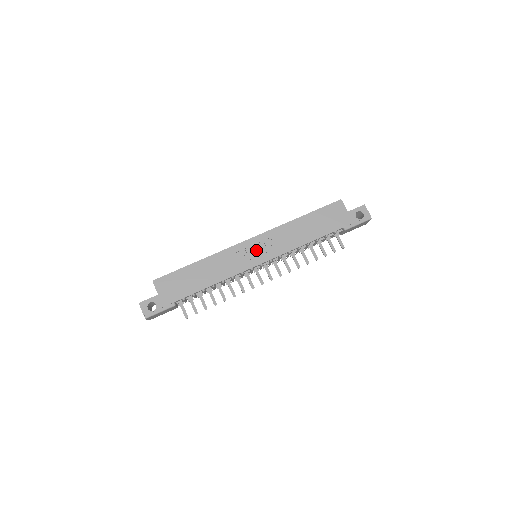
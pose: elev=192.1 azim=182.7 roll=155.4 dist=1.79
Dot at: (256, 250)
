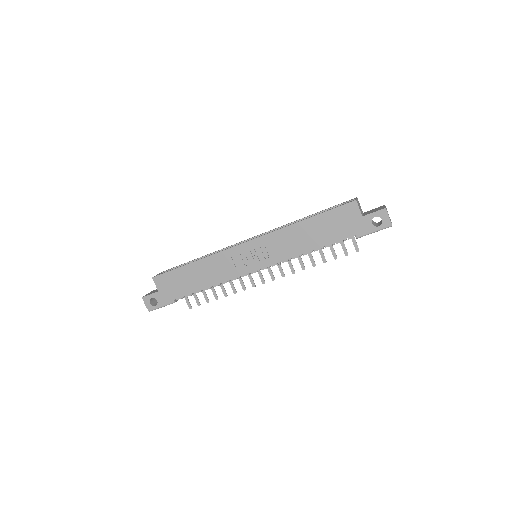
Dot at: (253, 255)
